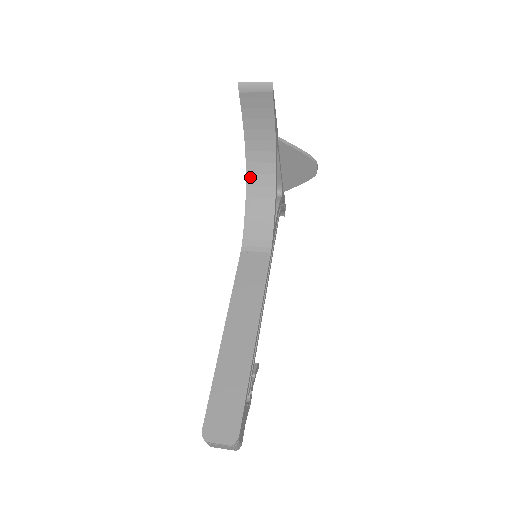
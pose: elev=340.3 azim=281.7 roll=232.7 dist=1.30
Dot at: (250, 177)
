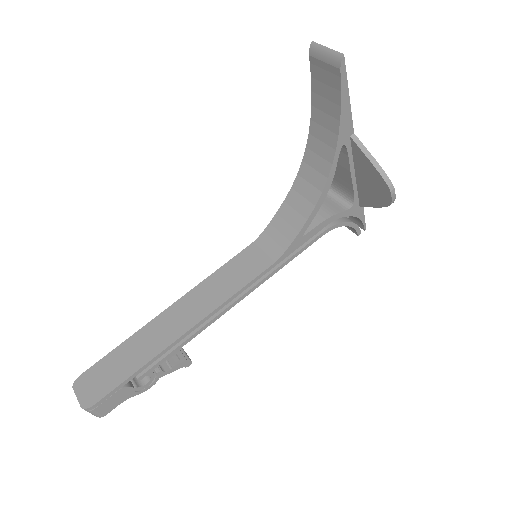
Dot at: (304, 167)
